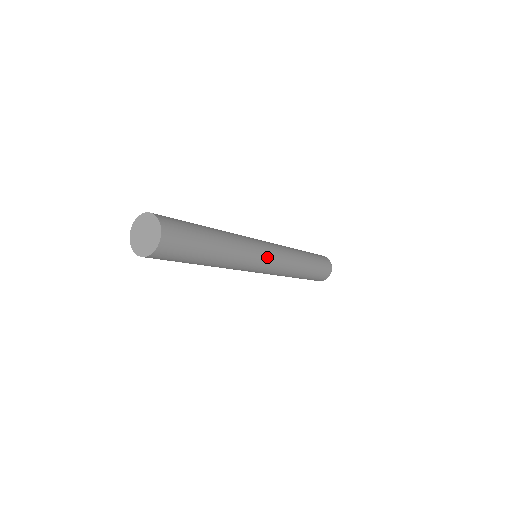
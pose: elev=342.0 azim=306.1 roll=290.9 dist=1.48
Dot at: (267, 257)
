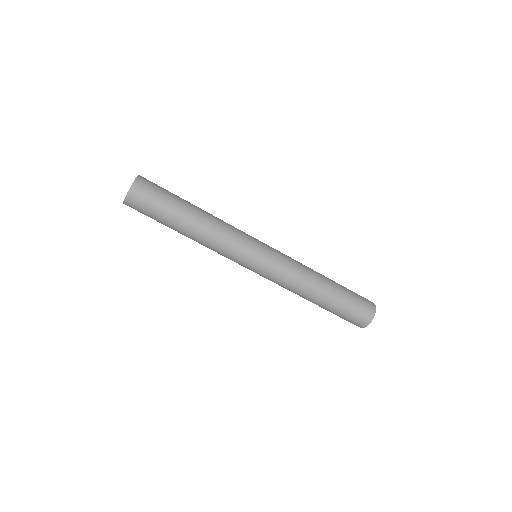
Dot at: (260, 245)
